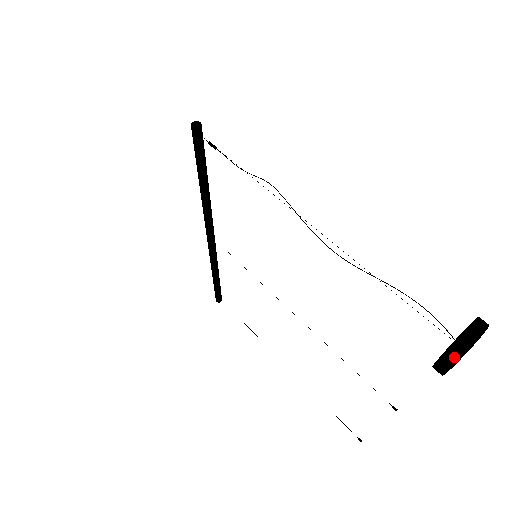
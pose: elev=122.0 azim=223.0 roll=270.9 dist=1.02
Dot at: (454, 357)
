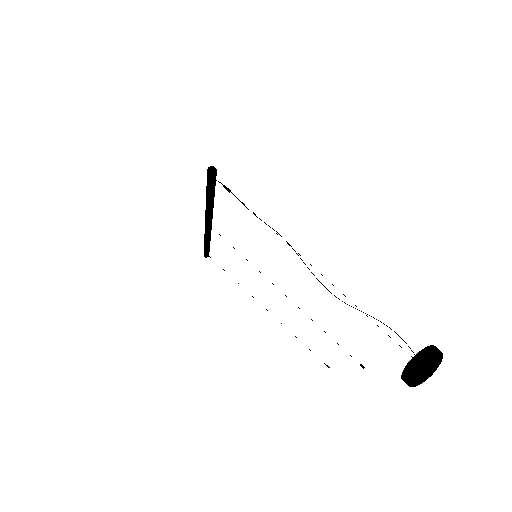
Dot at: (419, 381)
